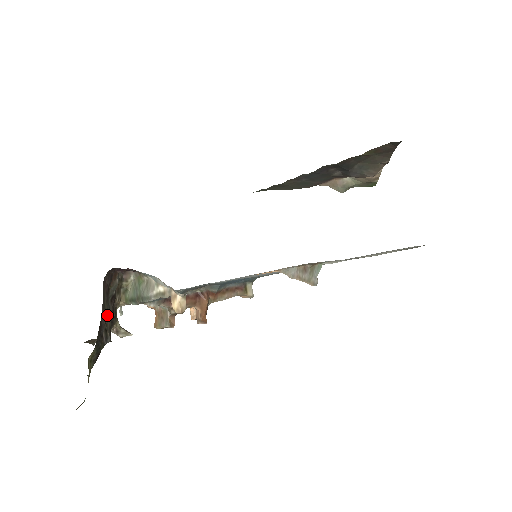
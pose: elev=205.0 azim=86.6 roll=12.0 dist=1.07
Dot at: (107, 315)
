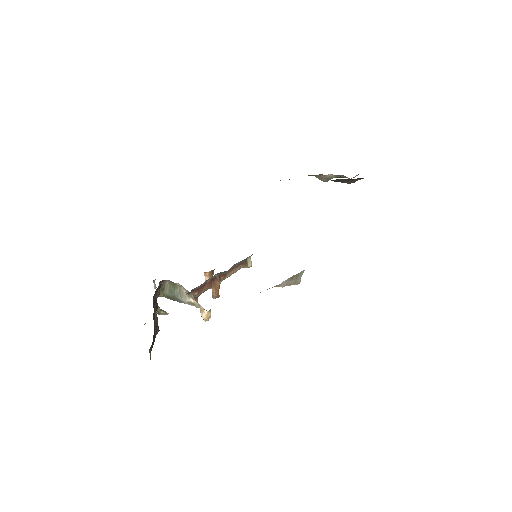
Dot at: (155, 316)
